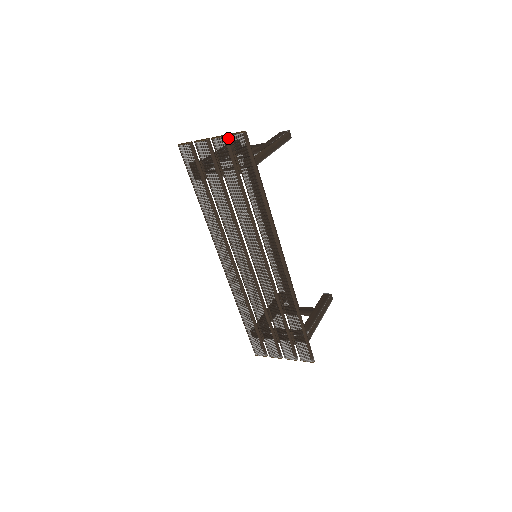
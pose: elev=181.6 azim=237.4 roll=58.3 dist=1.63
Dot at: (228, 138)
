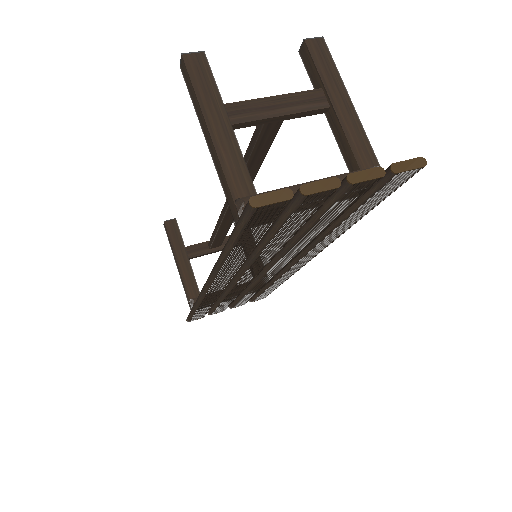
Dot at: (379, 173)
